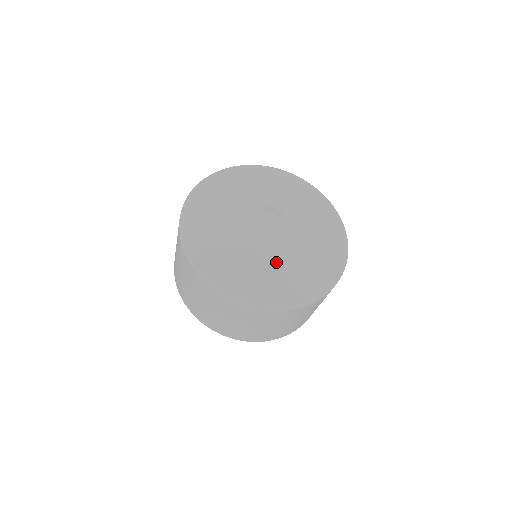
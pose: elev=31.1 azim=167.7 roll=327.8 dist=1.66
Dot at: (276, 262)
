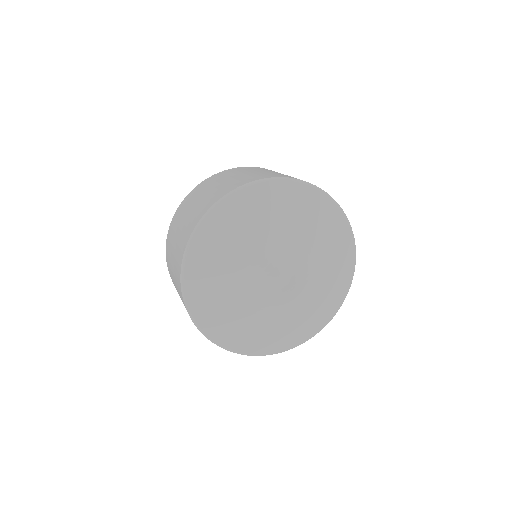
Dot at: (299, 307)
